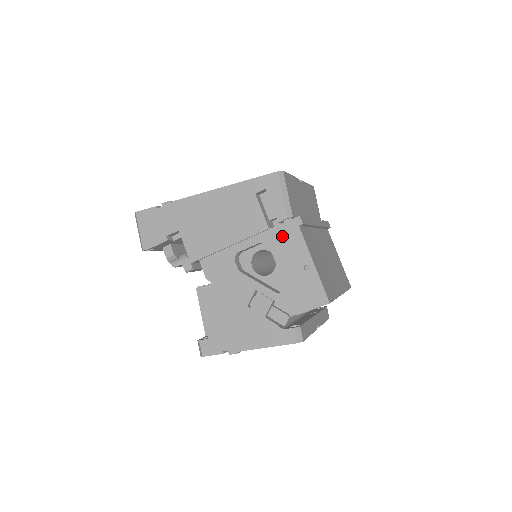
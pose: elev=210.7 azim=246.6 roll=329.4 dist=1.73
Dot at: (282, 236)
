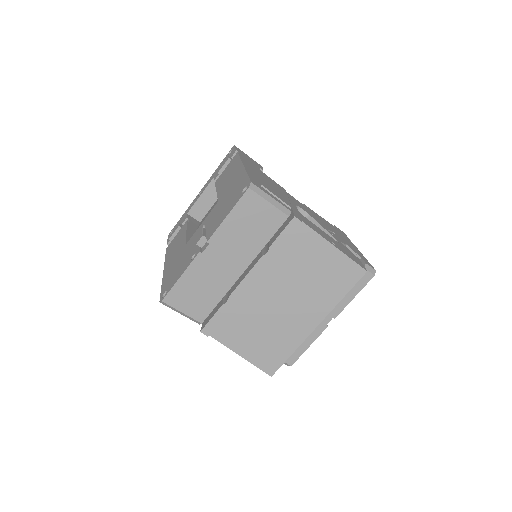
Dot at: occluded
